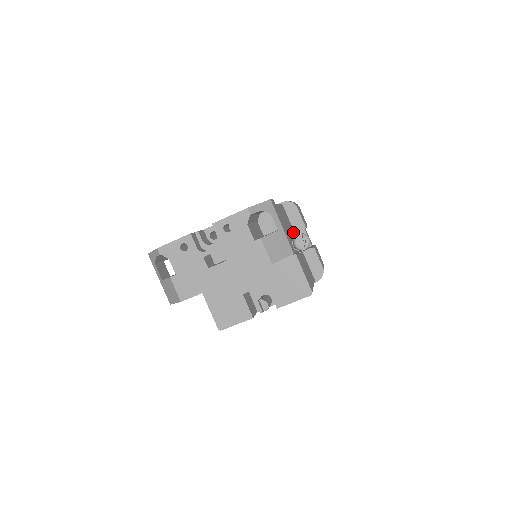
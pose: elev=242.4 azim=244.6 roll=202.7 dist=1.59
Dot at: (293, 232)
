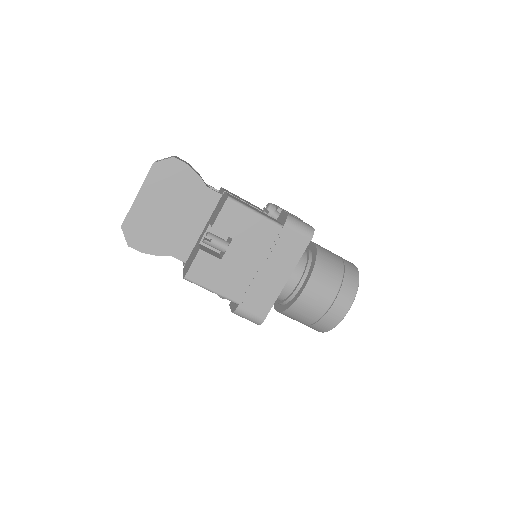
Dot at: occluded
